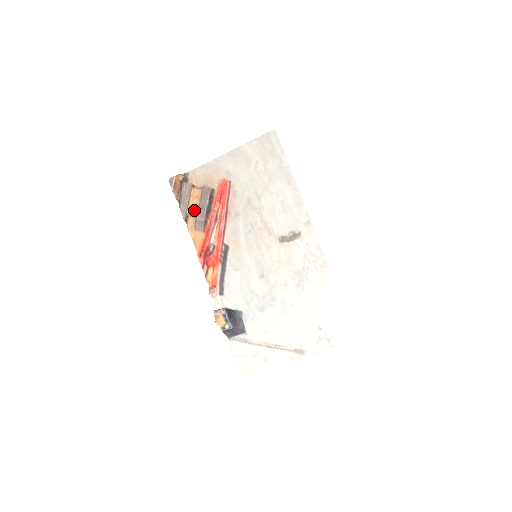
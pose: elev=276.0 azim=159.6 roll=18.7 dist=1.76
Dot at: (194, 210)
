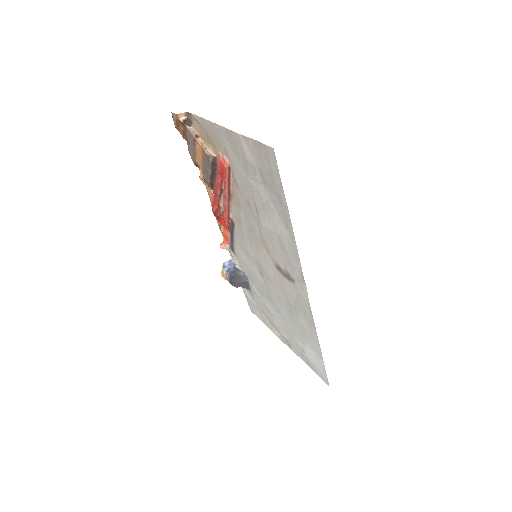
Dot at: (200, 164)
